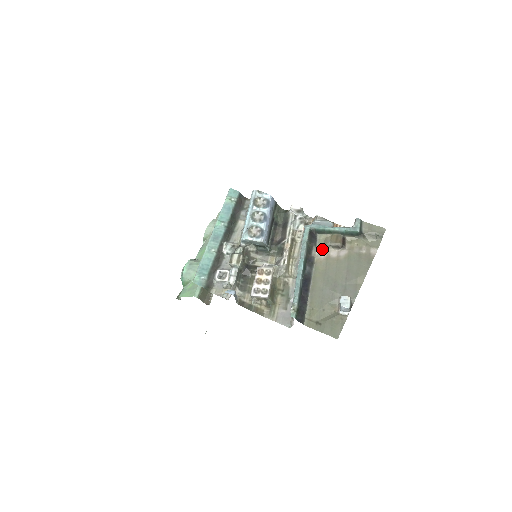
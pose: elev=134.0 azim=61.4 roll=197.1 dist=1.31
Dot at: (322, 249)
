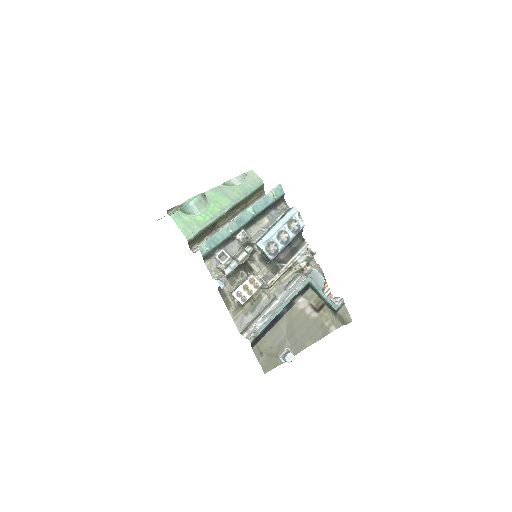
Dot at: (304, 301)
